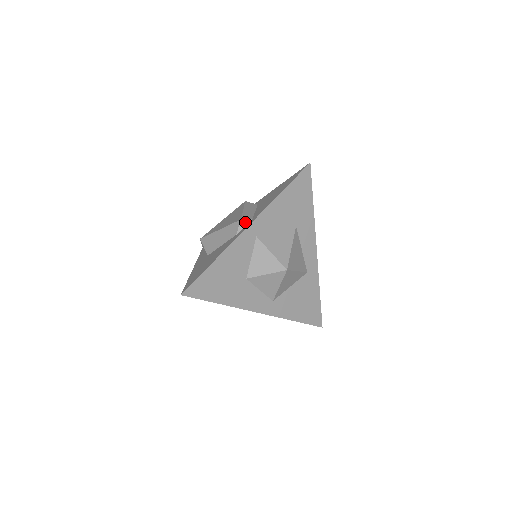
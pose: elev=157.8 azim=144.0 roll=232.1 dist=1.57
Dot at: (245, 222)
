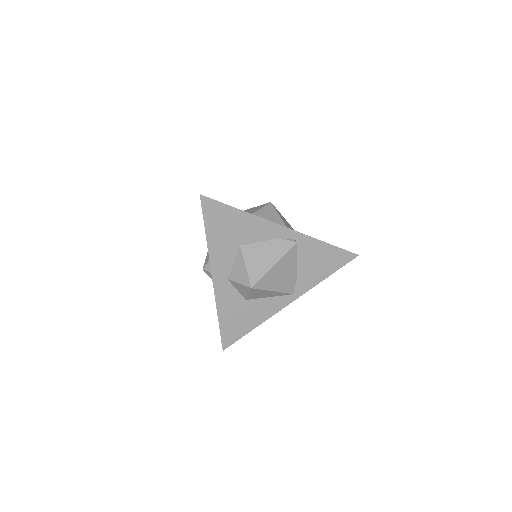
Dot at: occluded
